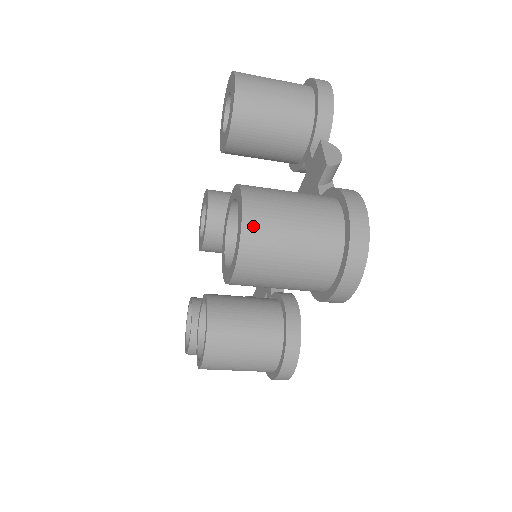
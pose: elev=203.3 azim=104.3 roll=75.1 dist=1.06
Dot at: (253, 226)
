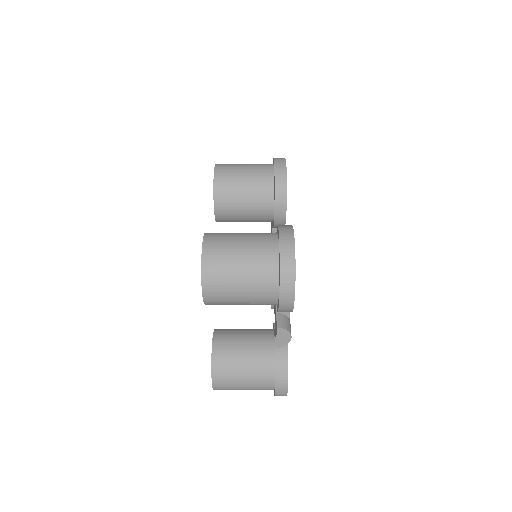
Dot at: occluded
